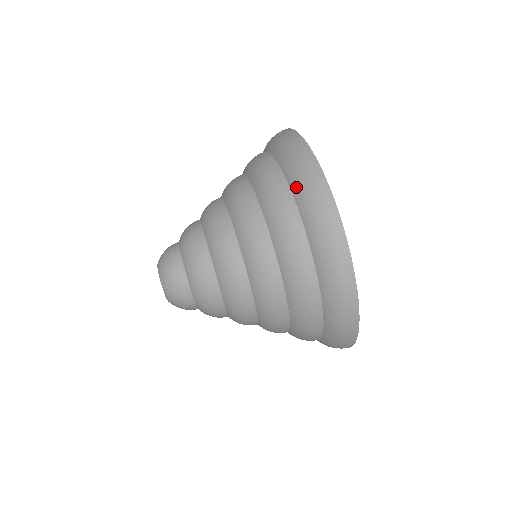
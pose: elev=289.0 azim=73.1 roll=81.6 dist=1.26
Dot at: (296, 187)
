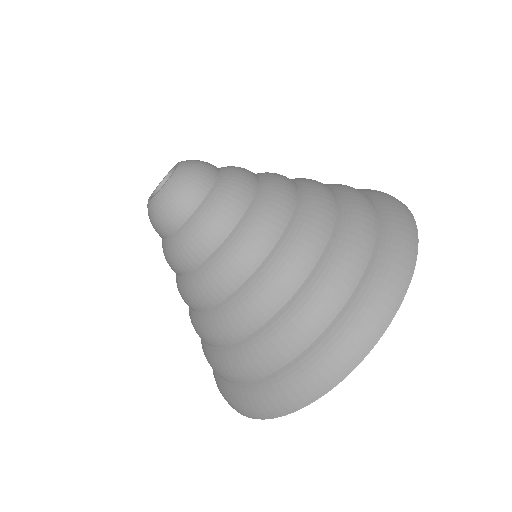
Dot at: (372, 276)
